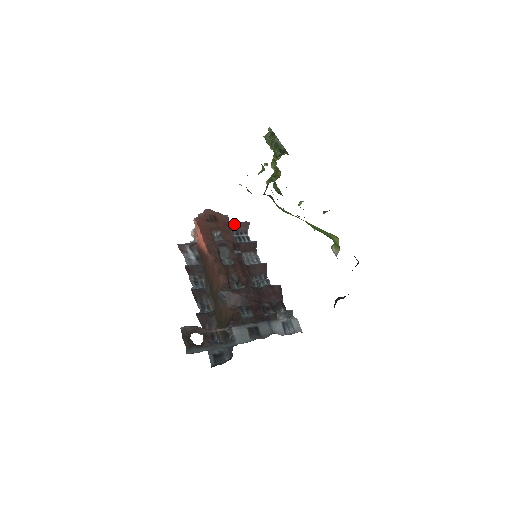
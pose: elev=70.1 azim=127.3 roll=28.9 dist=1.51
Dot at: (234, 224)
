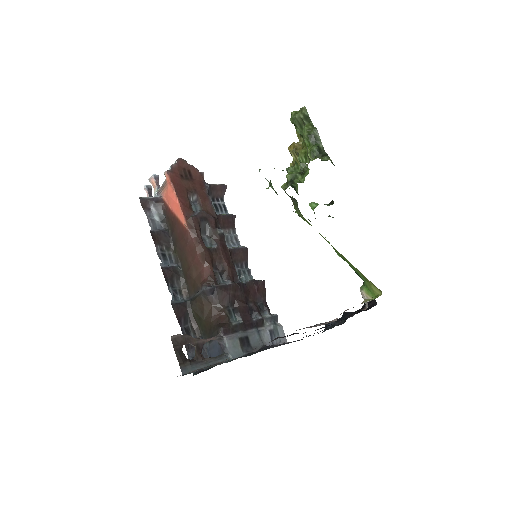
Dot at: (211, 187)
